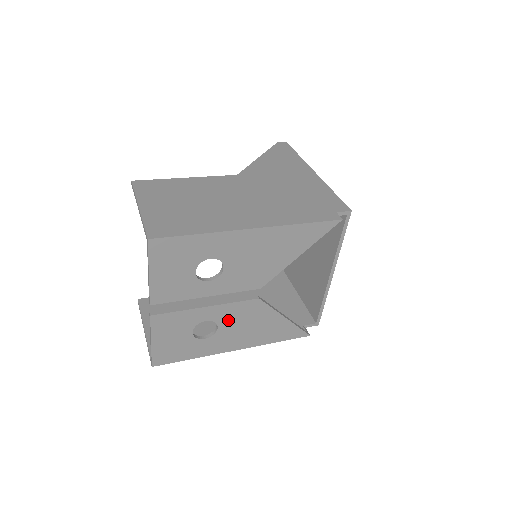
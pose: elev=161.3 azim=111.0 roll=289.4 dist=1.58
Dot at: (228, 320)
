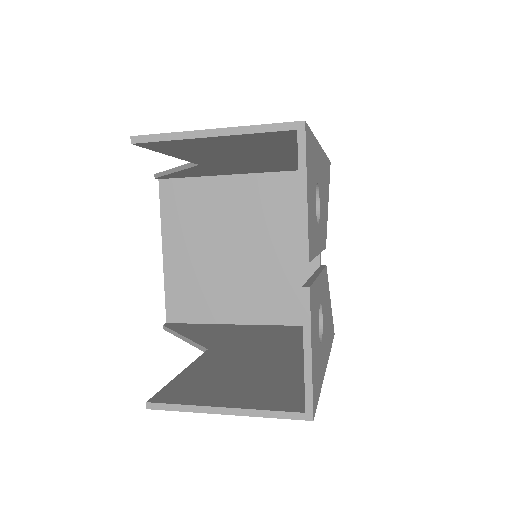
Dot at: (323, 304)
